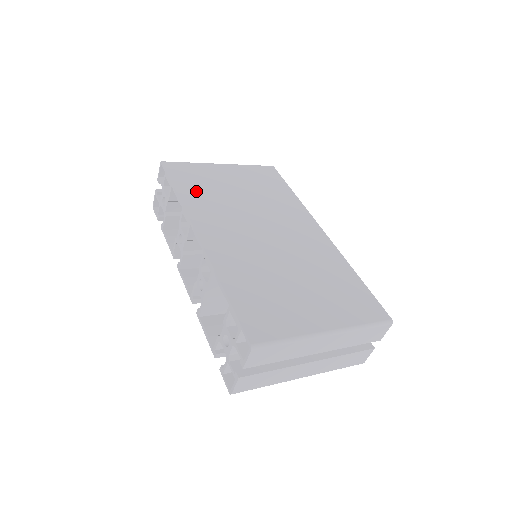
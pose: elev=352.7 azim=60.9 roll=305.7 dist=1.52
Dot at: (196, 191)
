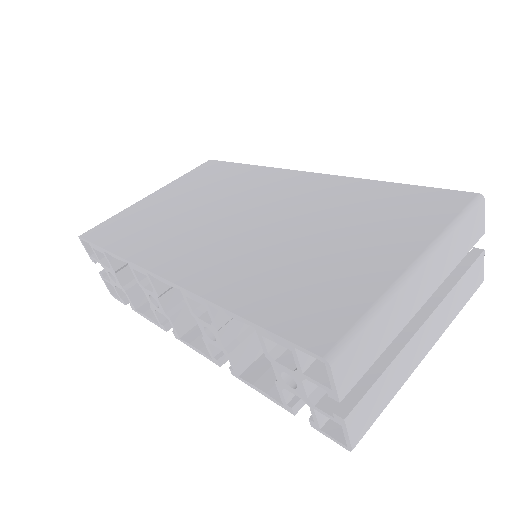
Dot at: (134, 236)
